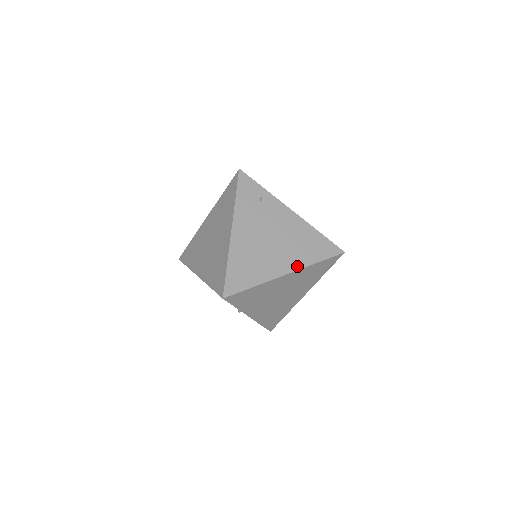
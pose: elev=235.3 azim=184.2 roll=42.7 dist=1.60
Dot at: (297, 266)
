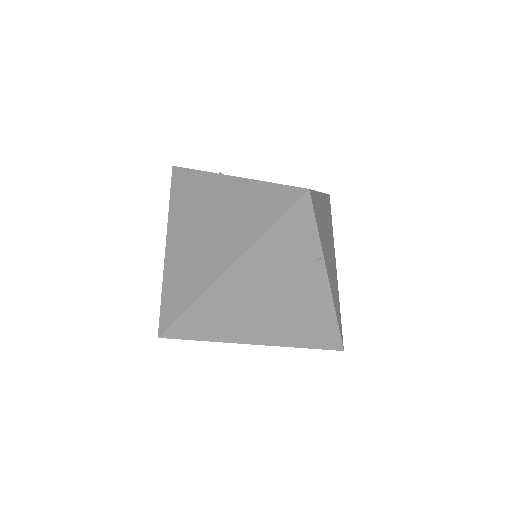
Dot at: occluded
